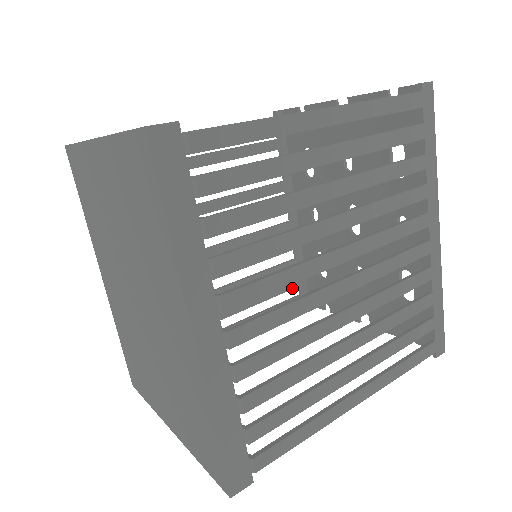
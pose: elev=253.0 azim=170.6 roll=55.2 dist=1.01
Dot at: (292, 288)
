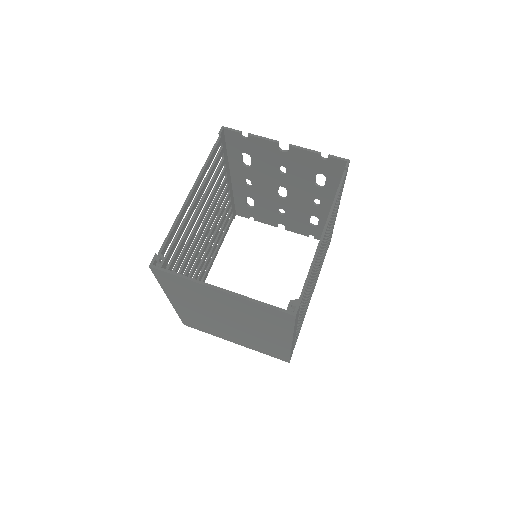
Dot at: occluded
